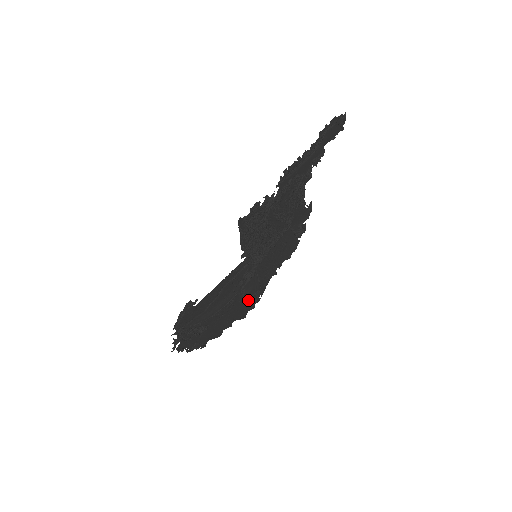
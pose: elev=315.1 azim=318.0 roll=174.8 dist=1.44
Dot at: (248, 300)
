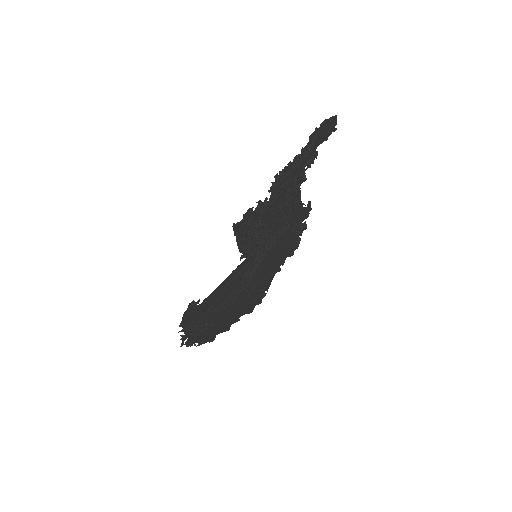
Dot at: (253, 296)
